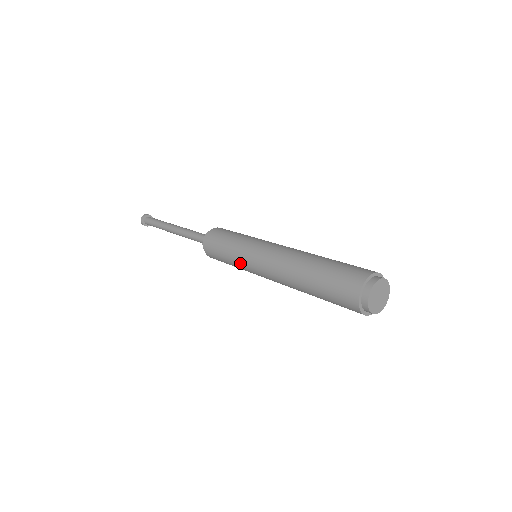
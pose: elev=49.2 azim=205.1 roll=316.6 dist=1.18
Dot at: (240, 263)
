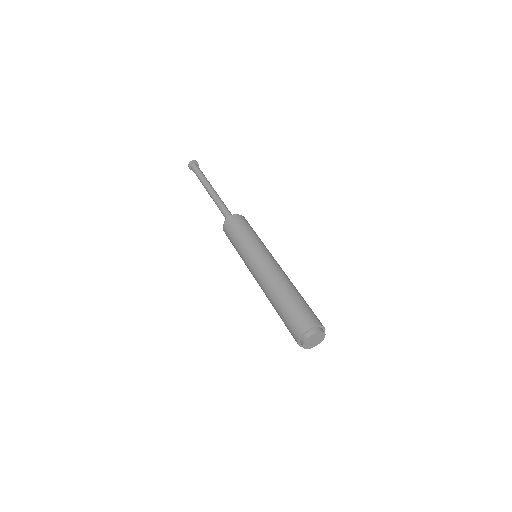
Dot at: occluded
